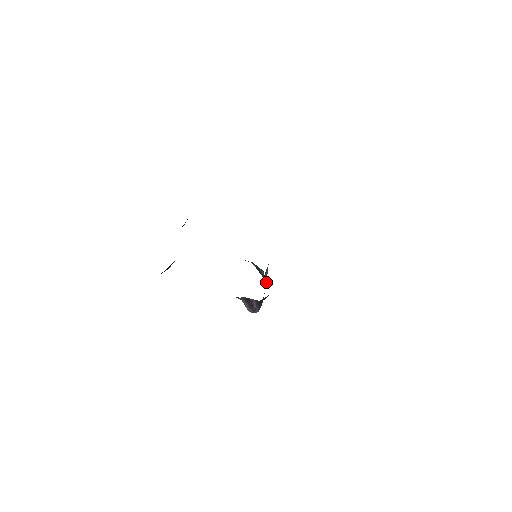
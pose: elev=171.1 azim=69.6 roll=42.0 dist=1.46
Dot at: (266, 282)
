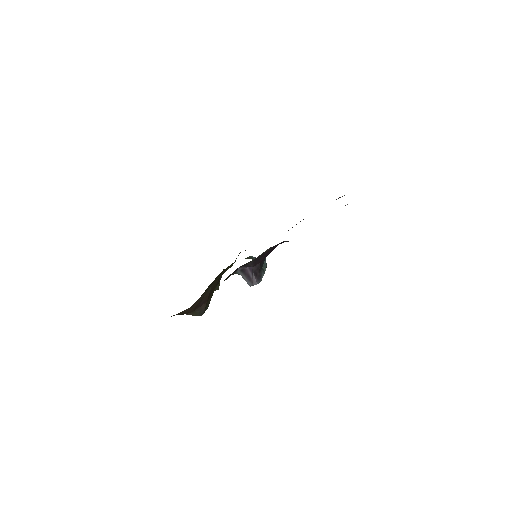
Dot at: (265, 270)
